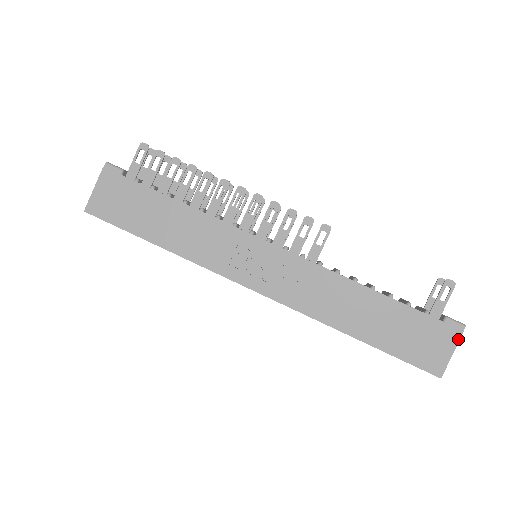
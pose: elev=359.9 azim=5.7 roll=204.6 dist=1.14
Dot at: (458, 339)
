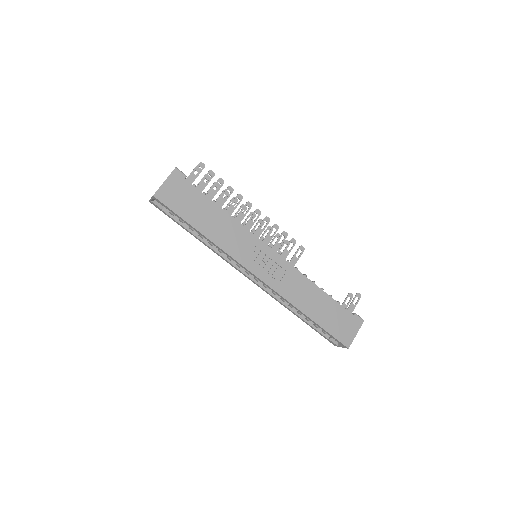
Dot at: (360, 327)
